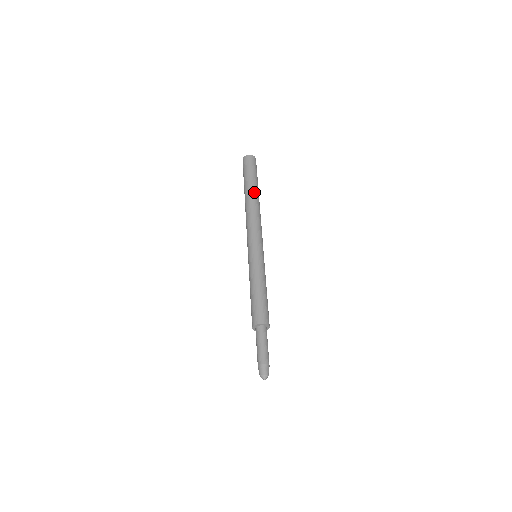
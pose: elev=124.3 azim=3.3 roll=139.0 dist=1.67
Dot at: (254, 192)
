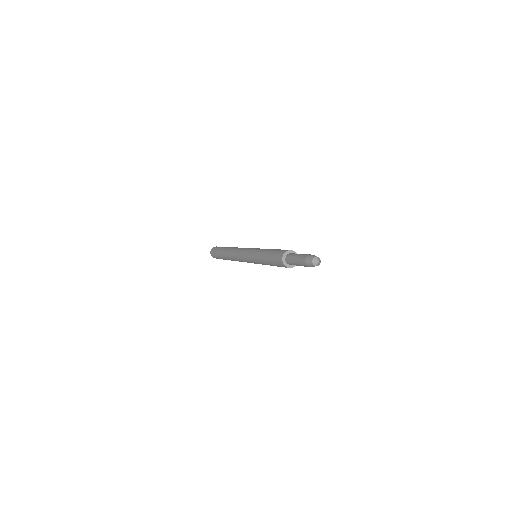
Dot at: (229, 247)
